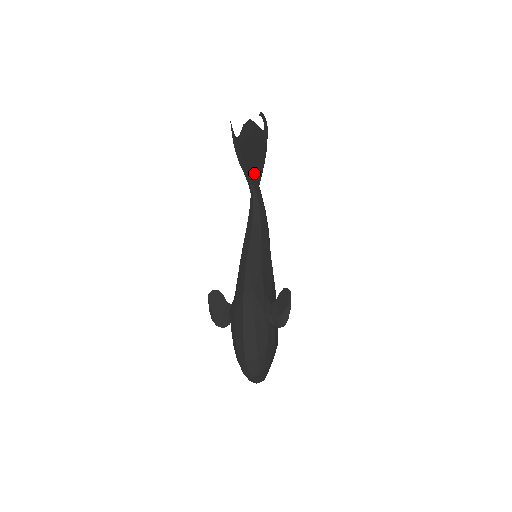
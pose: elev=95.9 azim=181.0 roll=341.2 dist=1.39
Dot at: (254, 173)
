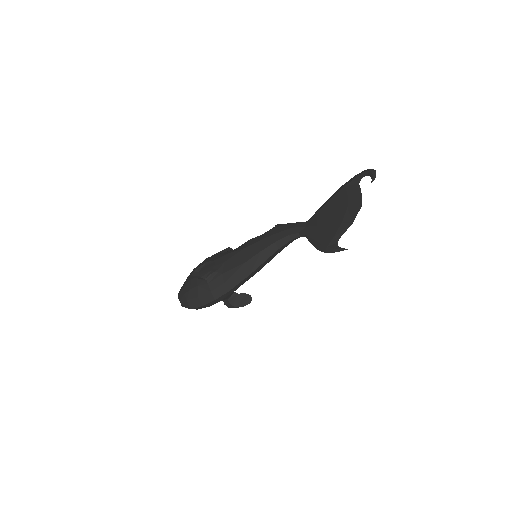
Dot at: occluded
